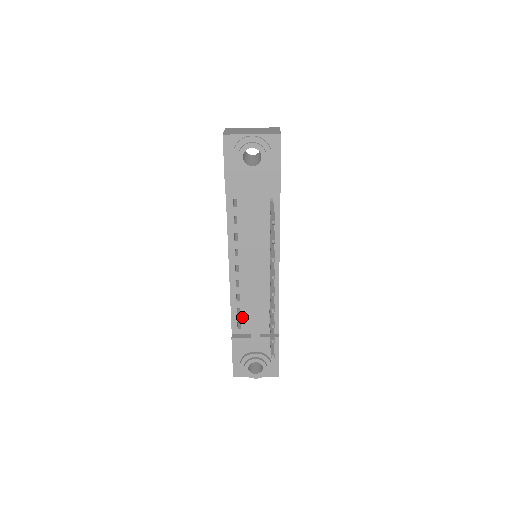
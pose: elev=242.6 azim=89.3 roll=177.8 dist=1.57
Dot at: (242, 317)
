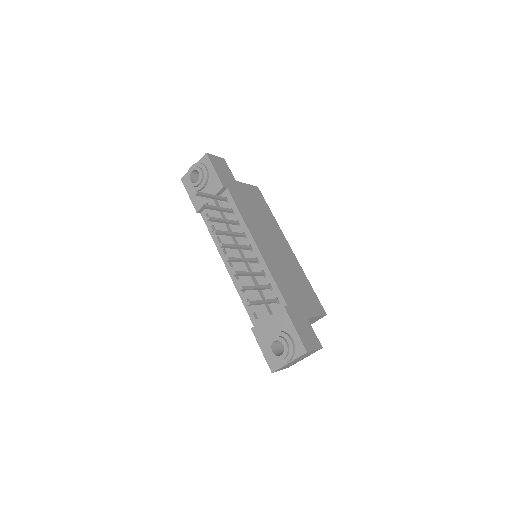
Dot at: (254, 306)
